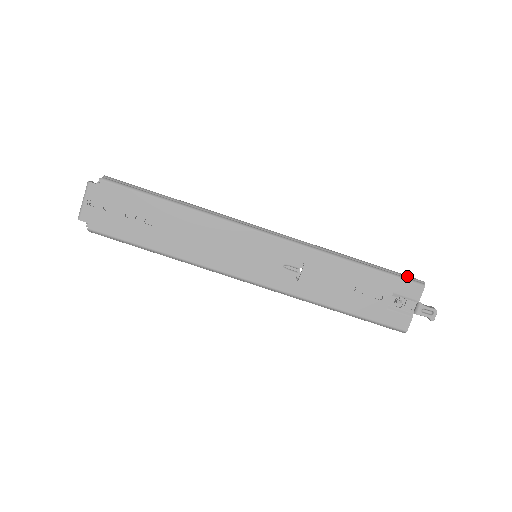
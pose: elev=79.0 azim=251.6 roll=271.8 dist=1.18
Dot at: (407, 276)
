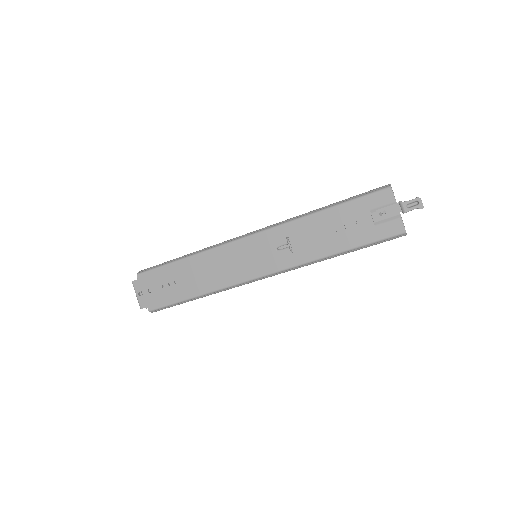
Dot at: (373, 190)
